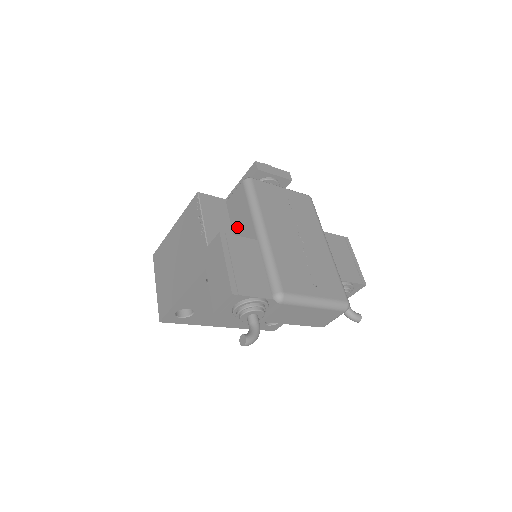
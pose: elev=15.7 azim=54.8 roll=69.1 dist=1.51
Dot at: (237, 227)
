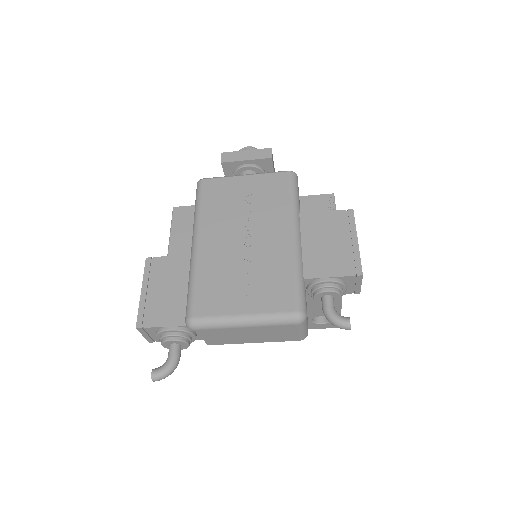
Dot at: occluded
